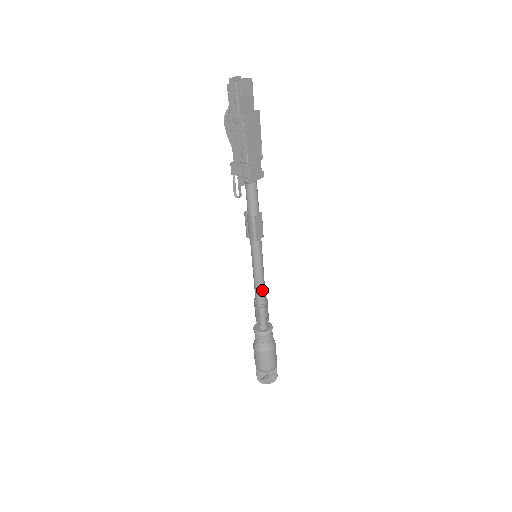
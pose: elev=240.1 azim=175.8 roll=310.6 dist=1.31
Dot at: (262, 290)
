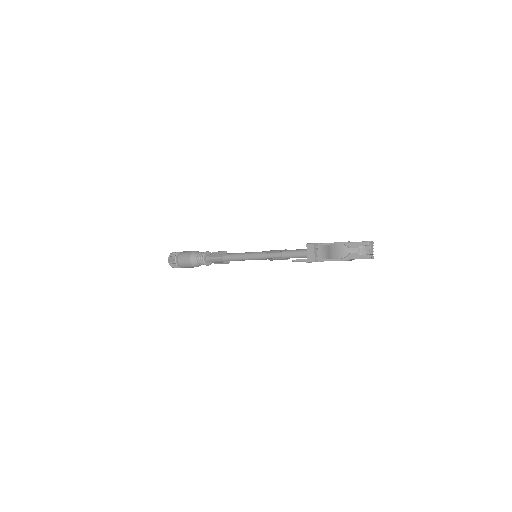
Dot at: occluded
